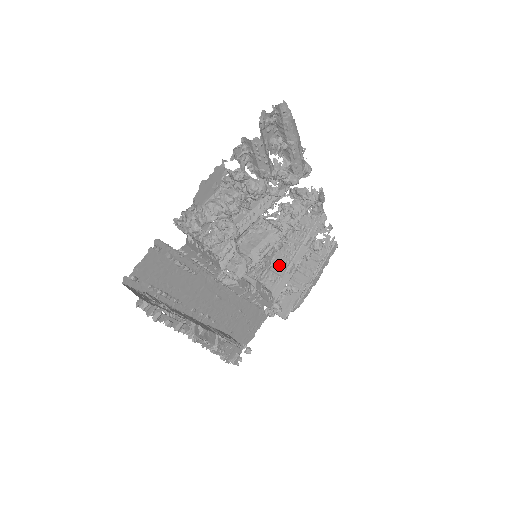
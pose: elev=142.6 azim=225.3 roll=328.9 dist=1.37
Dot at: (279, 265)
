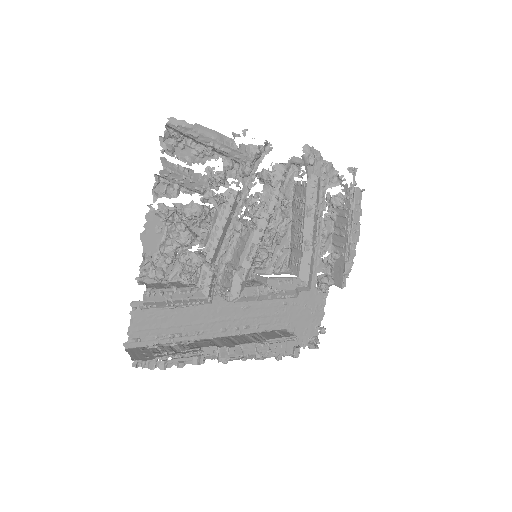
Dot at: (295, 247)
